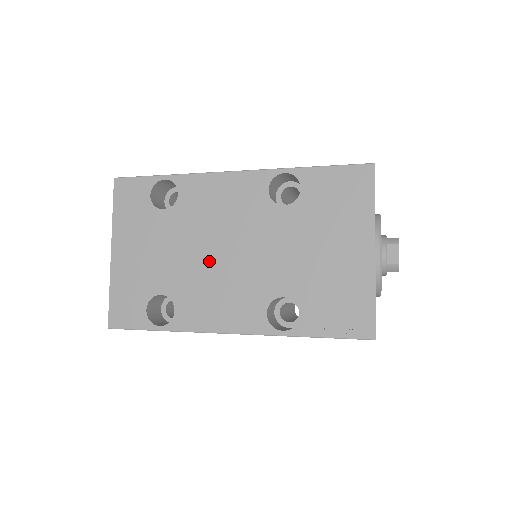
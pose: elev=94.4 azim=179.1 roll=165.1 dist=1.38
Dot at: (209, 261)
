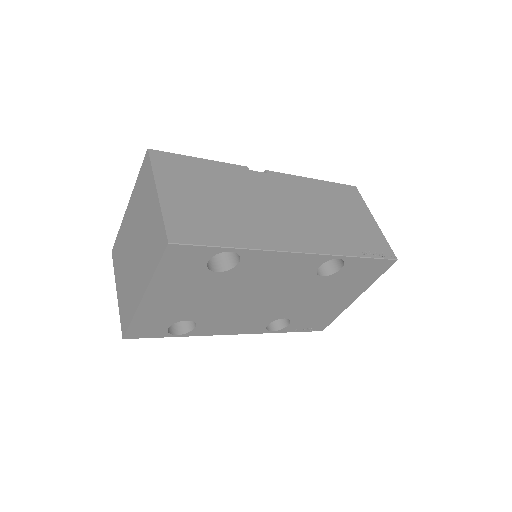
Dot at: (242, 303)
